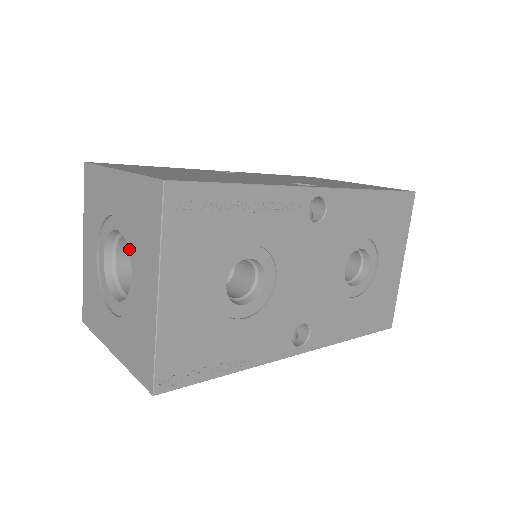
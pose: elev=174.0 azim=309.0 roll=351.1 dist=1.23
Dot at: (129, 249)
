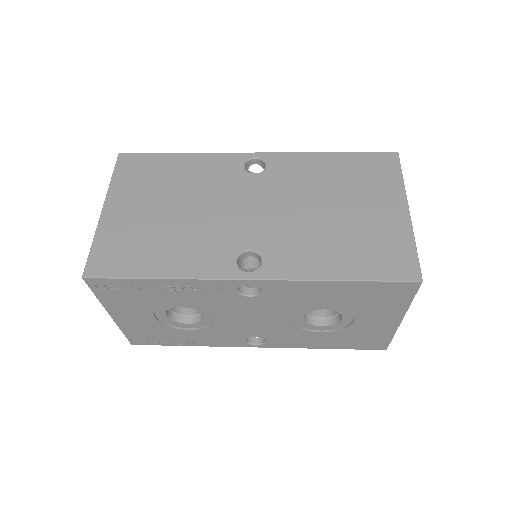
Dot at: occluded
